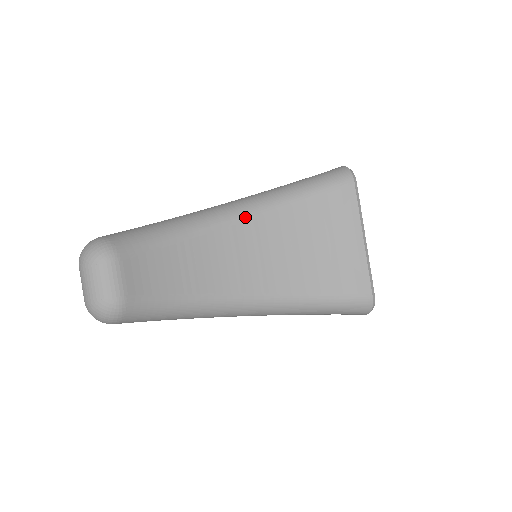
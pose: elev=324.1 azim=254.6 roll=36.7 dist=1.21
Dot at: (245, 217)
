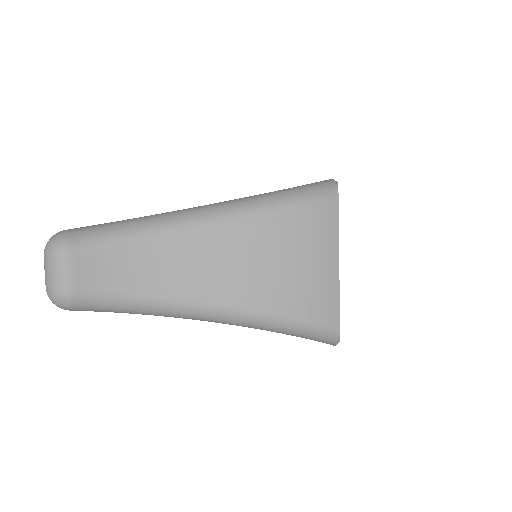
Dot at: (212, 224)
